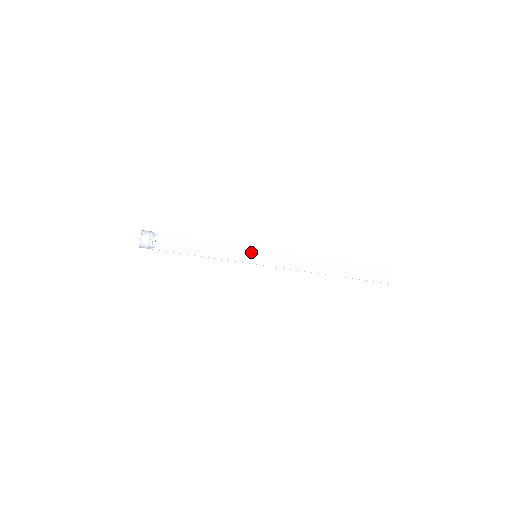
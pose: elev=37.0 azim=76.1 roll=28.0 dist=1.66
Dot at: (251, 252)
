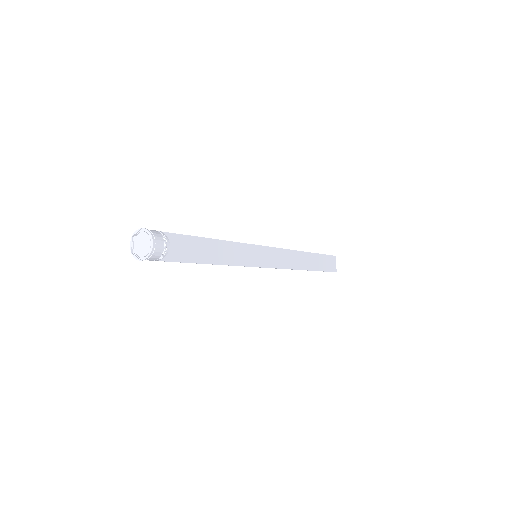
Dot at: (252, 251)
